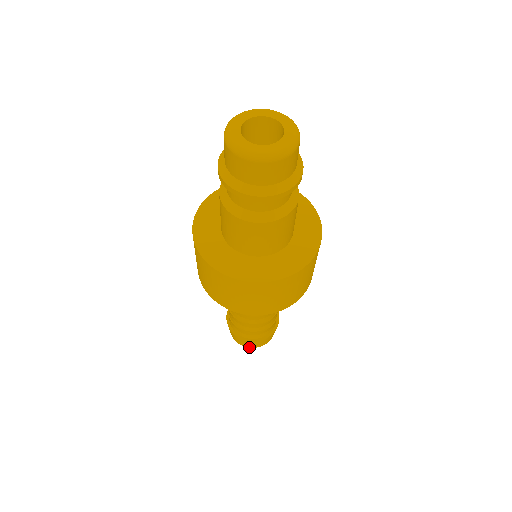
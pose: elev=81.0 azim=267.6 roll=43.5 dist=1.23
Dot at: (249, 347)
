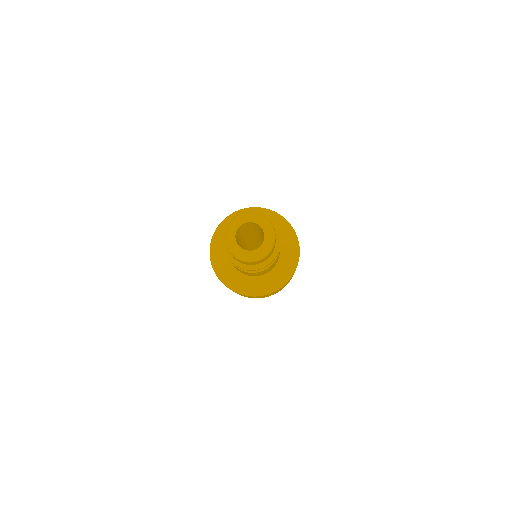
Dot at: occluded
